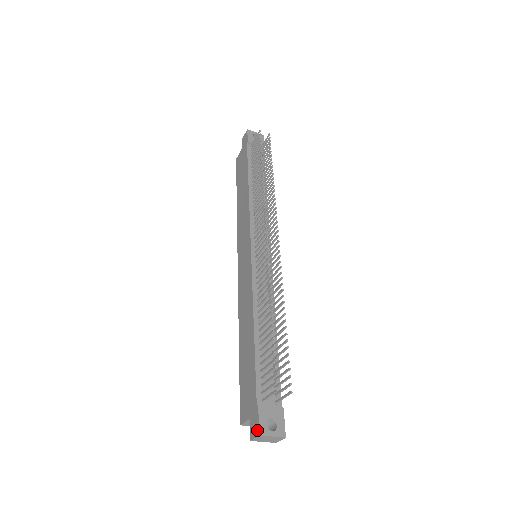
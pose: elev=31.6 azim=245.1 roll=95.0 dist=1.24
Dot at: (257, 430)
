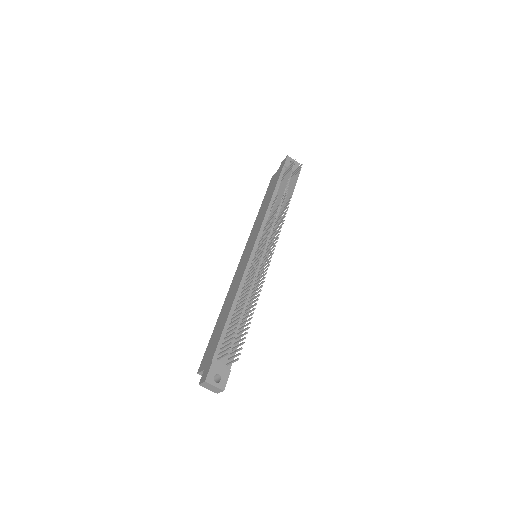
Dot at: (205, 378)
